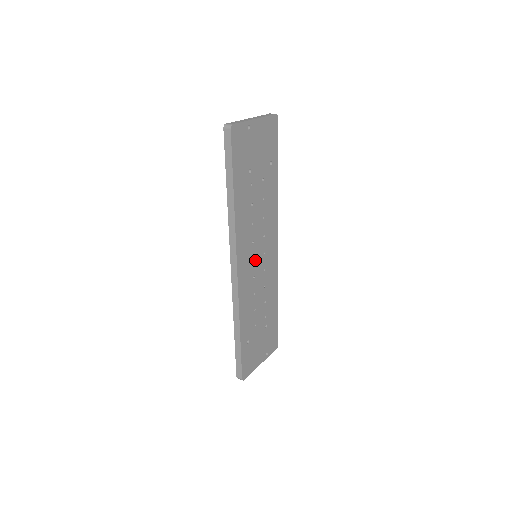
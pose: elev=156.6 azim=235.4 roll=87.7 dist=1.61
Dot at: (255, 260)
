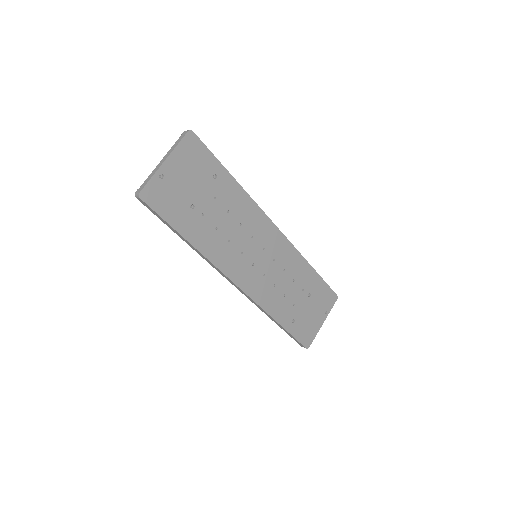
Dot at: (255, 262)
